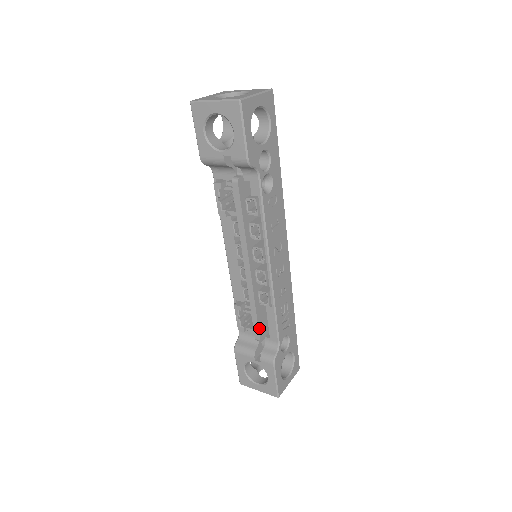
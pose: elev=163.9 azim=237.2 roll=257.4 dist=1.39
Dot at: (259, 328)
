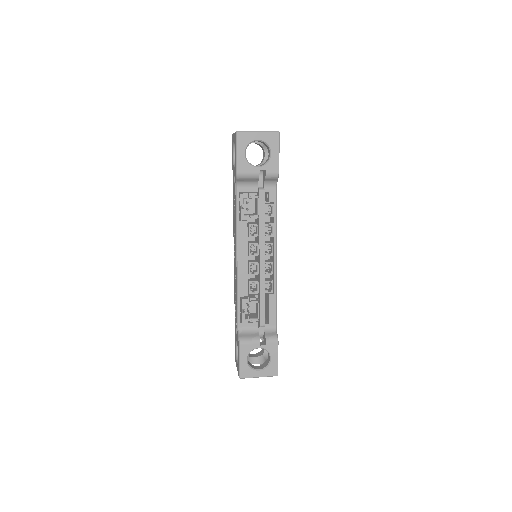
Dot at: (264, 314)
